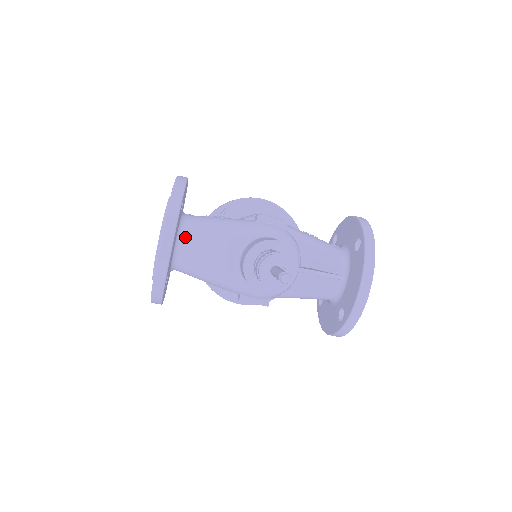
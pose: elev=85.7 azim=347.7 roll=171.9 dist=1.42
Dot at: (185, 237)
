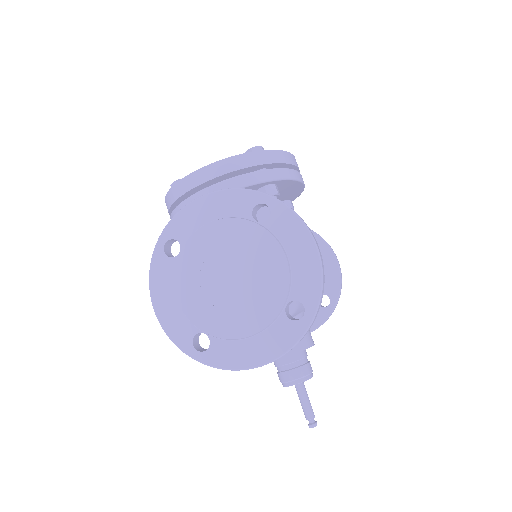
Dot at: occluded
